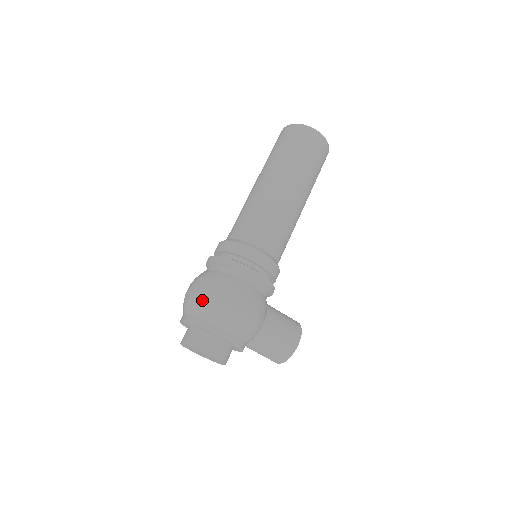
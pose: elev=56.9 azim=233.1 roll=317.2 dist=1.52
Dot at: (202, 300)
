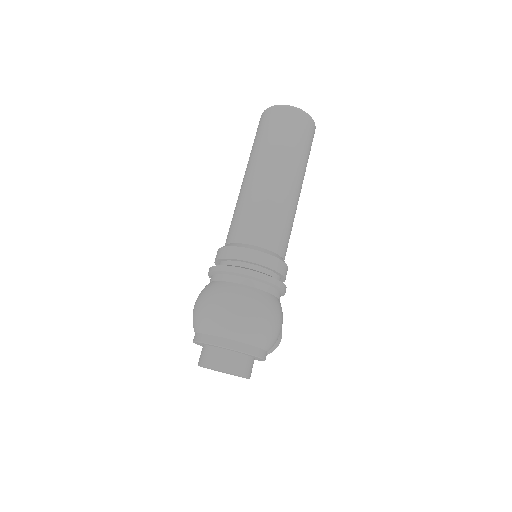
Dot at: (250, 326)
